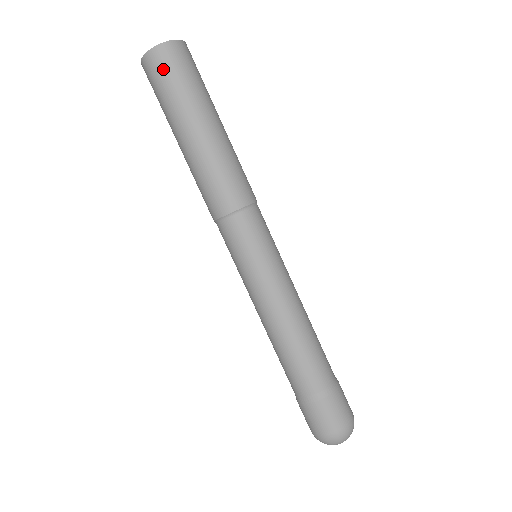
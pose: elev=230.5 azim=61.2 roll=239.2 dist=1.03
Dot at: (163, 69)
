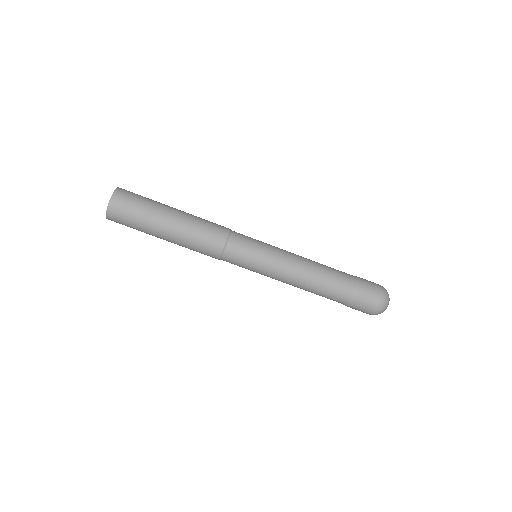
Dot at: (120, 222)
